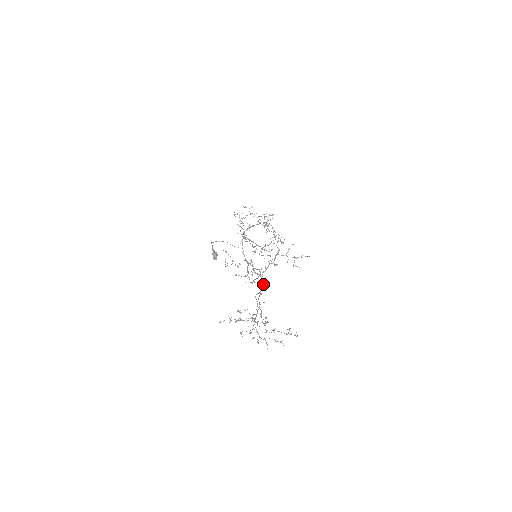
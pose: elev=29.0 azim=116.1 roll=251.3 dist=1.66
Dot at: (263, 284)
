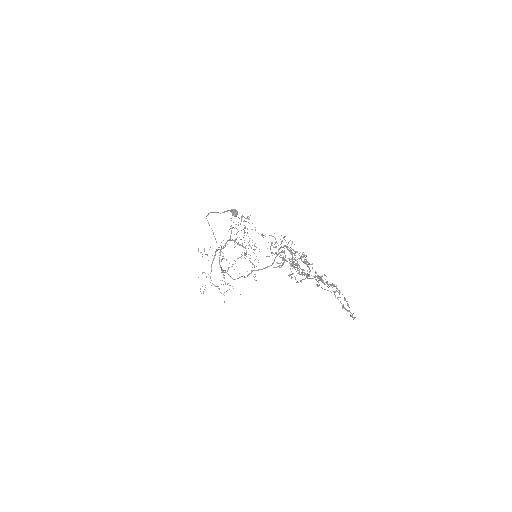
Dot at: occluded
